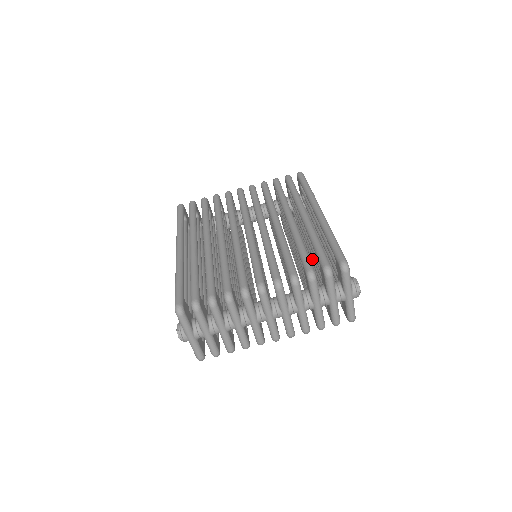
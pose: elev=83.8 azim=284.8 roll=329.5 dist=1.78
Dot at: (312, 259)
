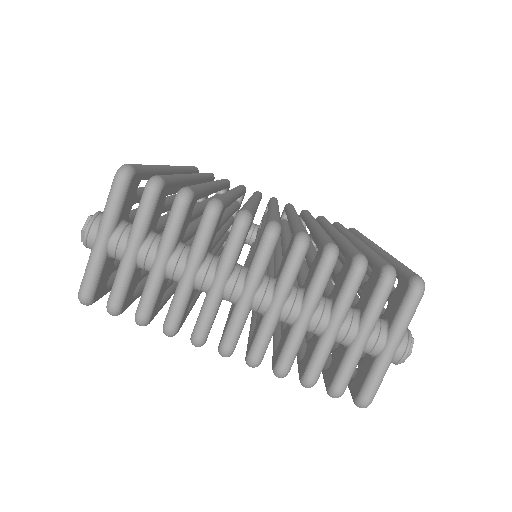
Dot at: occluded
